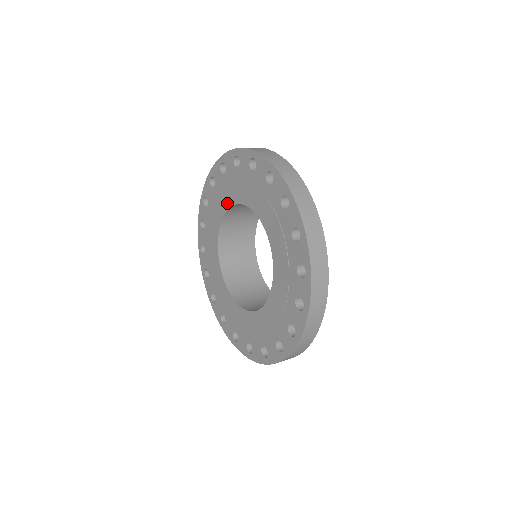
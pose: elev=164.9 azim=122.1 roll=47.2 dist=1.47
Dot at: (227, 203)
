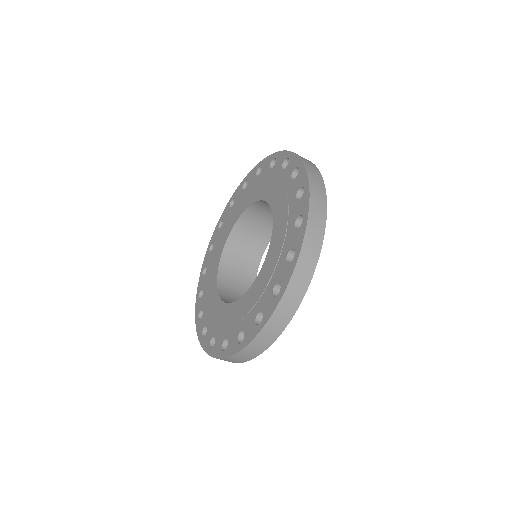
Dot at: (232, 223)
